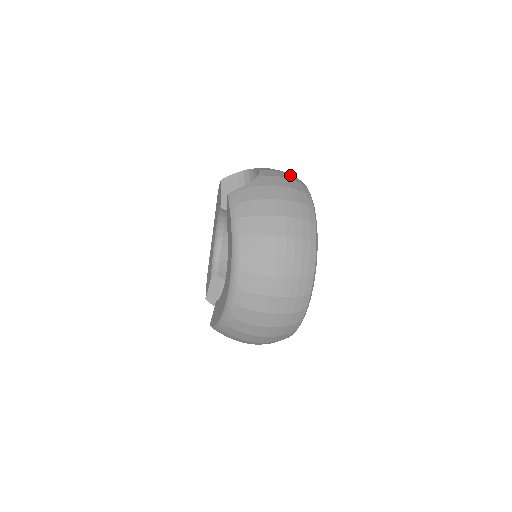
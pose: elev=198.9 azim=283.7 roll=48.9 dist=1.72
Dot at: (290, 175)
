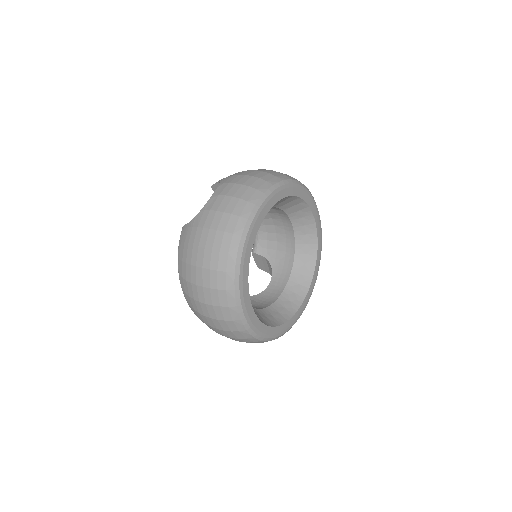
Dot at: (237, 201)
